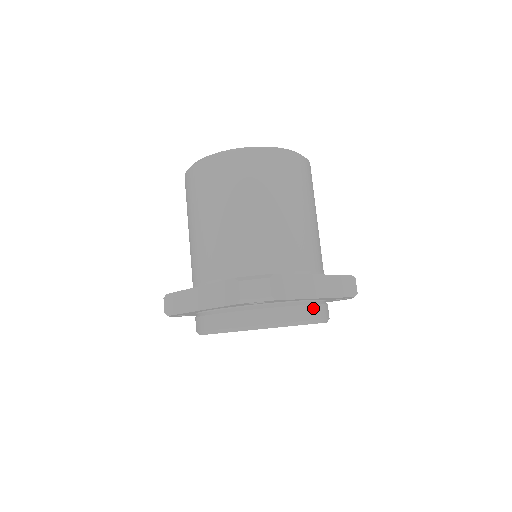
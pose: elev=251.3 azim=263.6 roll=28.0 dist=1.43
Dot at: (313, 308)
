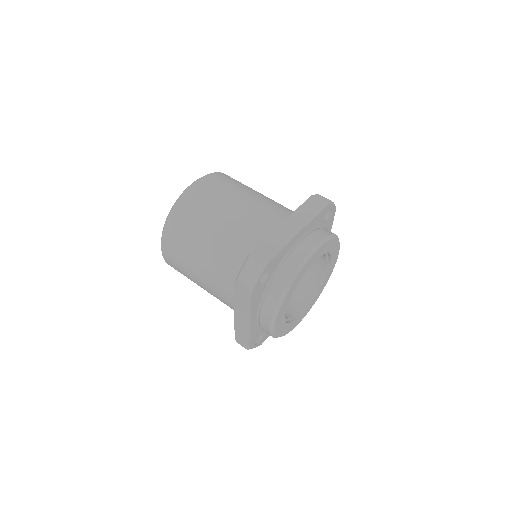
Dot at: (306, 241)
